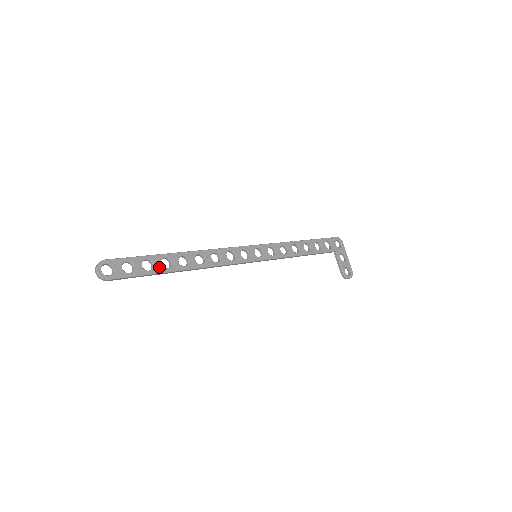
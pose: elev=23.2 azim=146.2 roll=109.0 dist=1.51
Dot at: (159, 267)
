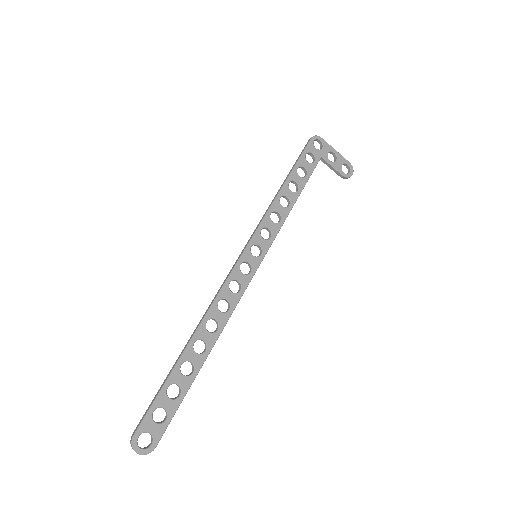
Dot at: (185, 380)
